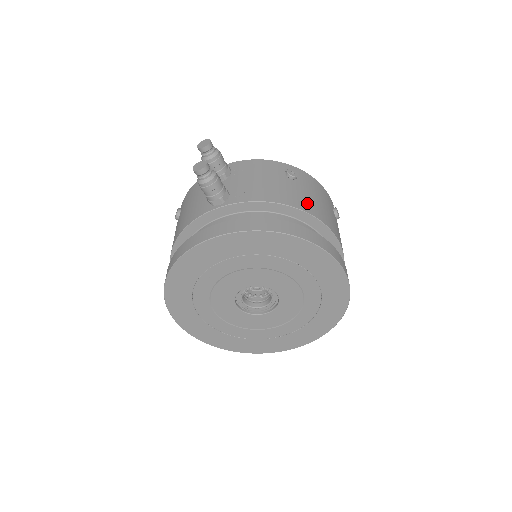
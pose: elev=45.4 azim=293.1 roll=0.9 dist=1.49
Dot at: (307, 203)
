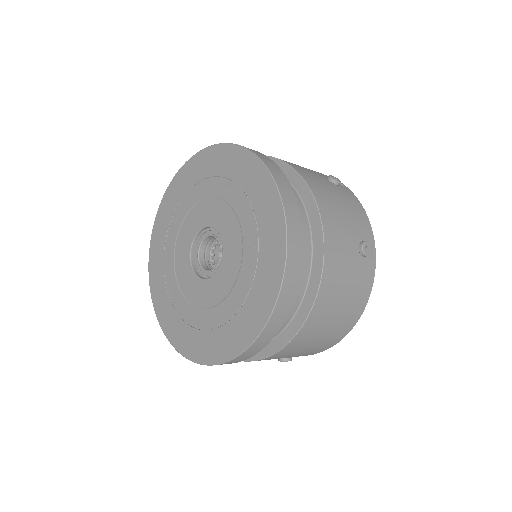
Dot at: occluded
